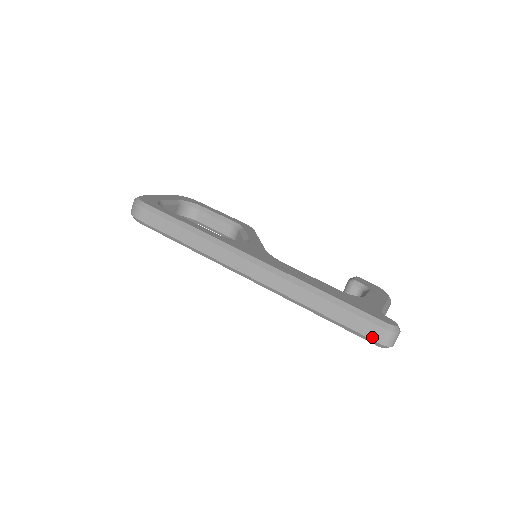
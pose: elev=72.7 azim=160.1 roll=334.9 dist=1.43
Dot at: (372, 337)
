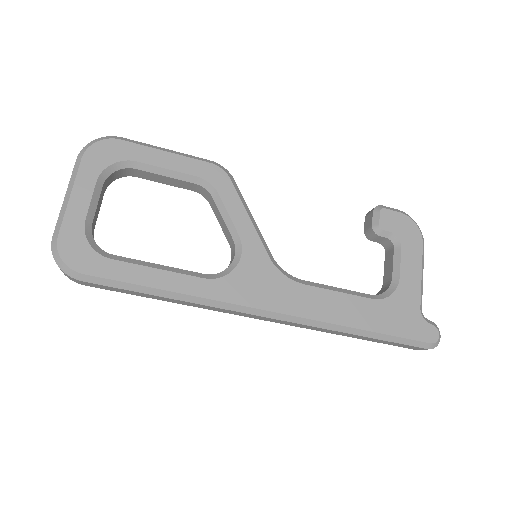
Dot at: occluded
